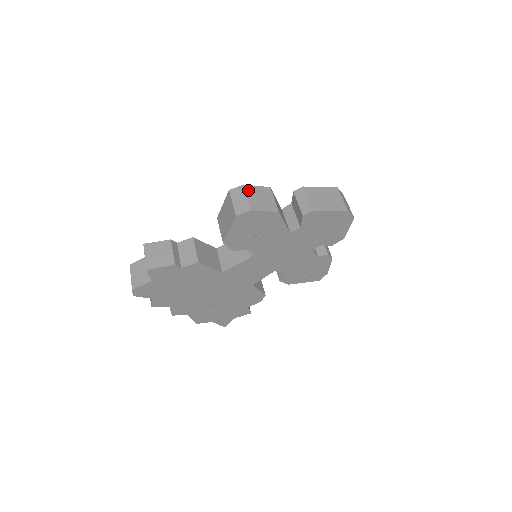
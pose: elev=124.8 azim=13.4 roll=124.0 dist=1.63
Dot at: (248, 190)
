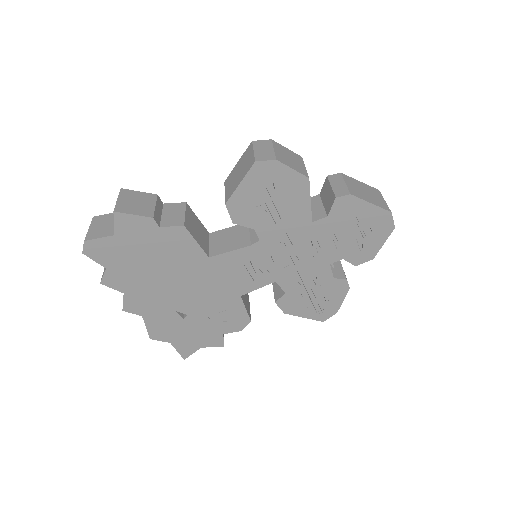
Dot at: (276, 145)
